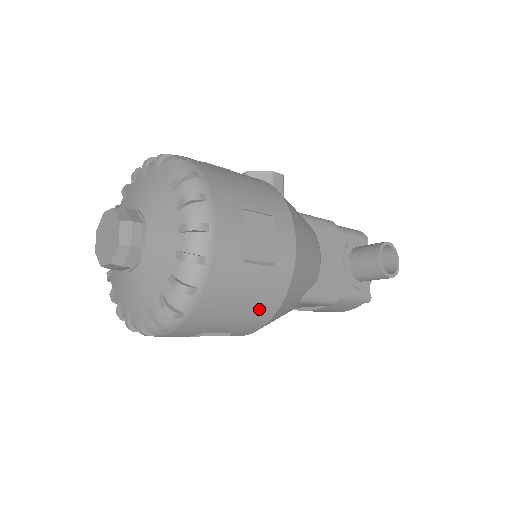
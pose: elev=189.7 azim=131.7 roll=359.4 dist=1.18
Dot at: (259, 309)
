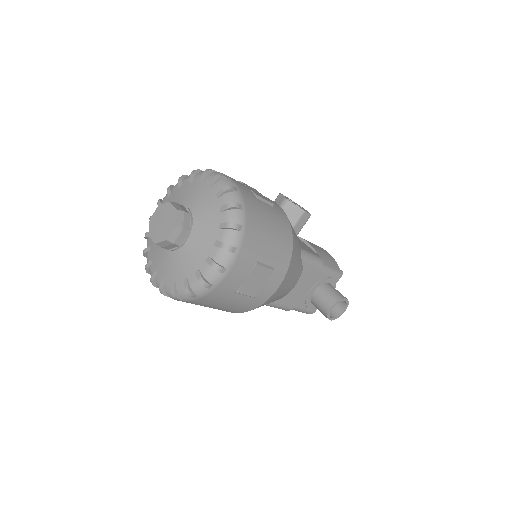
Dot at: (230, 310)
